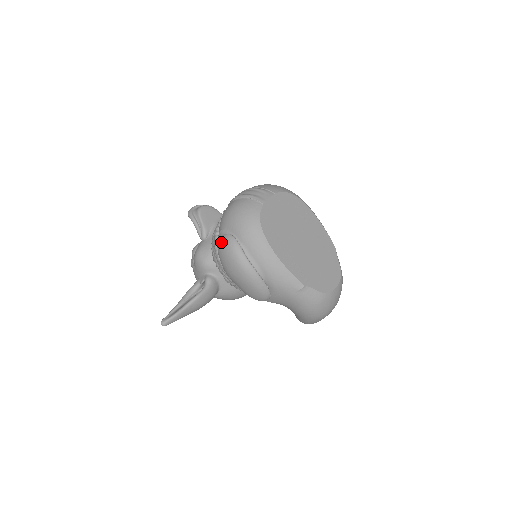
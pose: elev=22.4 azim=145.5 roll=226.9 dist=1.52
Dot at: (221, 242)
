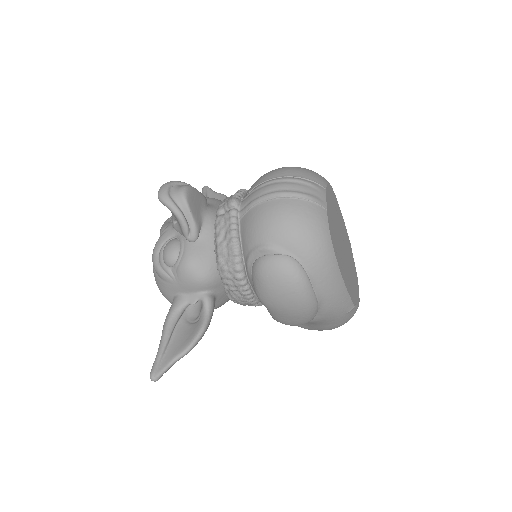
Dot at: (275, 267)
